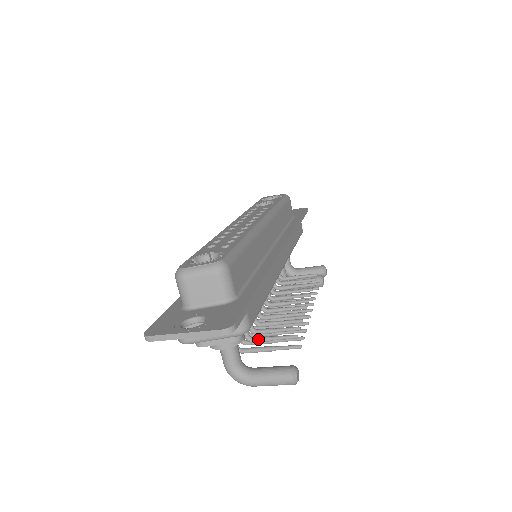
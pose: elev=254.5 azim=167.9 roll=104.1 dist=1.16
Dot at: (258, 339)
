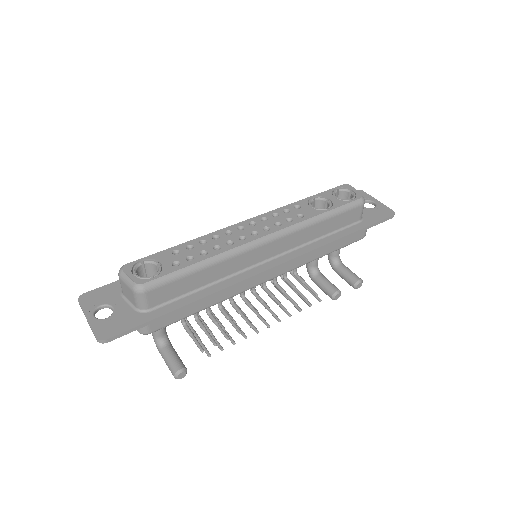
Dot at: (186, 329)
